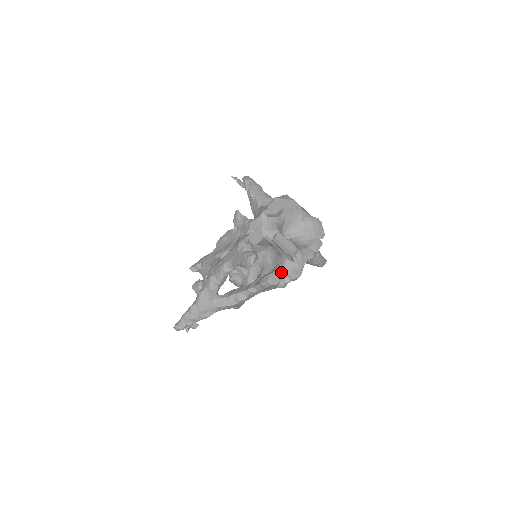
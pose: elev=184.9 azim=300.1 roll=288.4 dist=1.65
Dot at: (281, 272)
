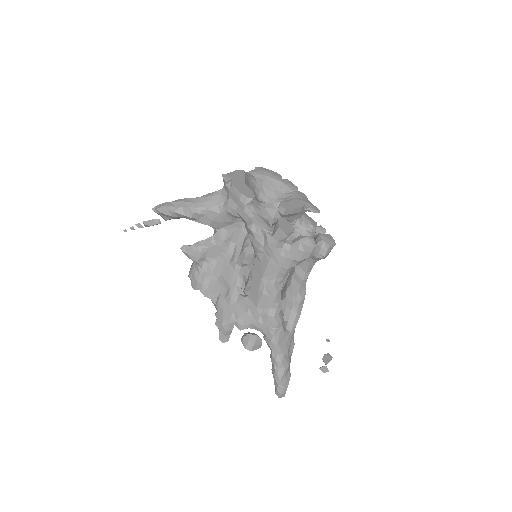
Dot at: (307, 234)
